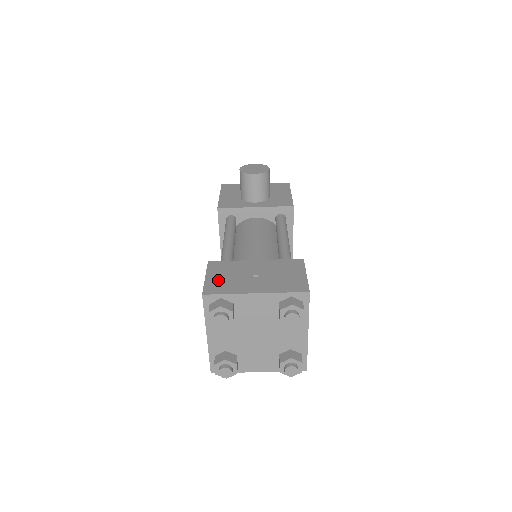
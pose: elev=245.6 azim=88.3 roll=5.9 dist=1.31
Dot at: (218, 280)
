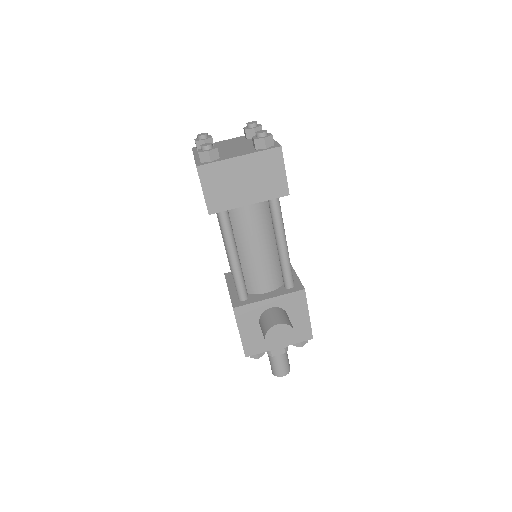
Dot at: occluded
